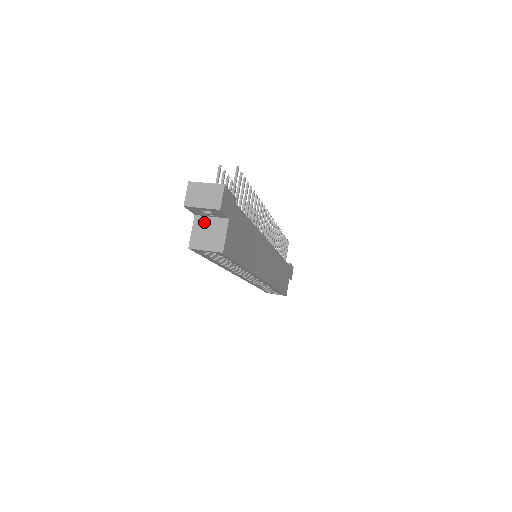
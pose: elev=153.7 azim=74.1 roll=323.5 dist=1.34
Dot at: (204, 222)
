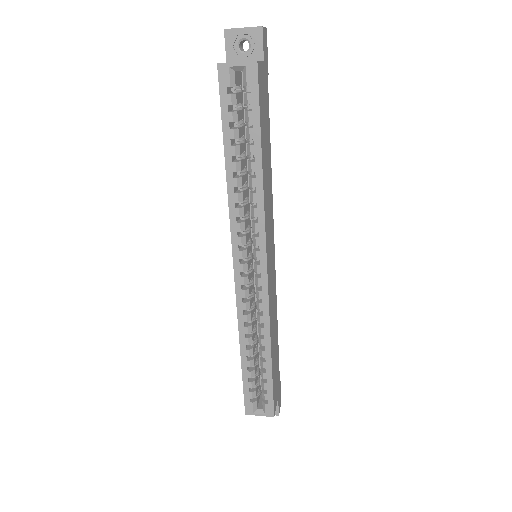
Dot at: occluded
